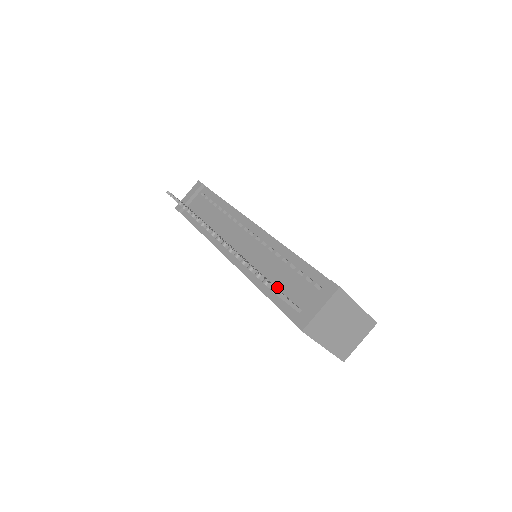
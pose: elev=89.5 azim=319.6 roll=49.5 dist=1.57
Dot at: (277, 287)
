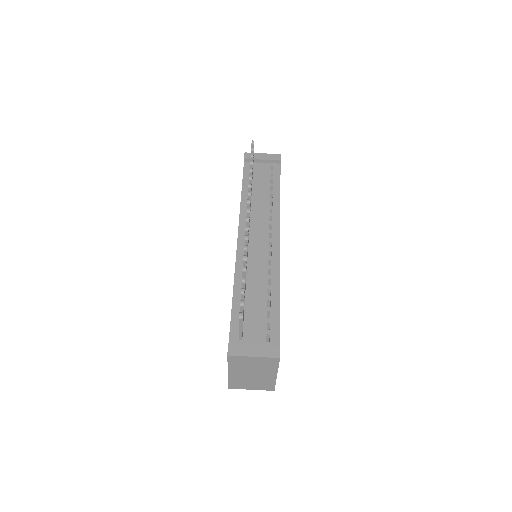
Dot at: (245, 304)
